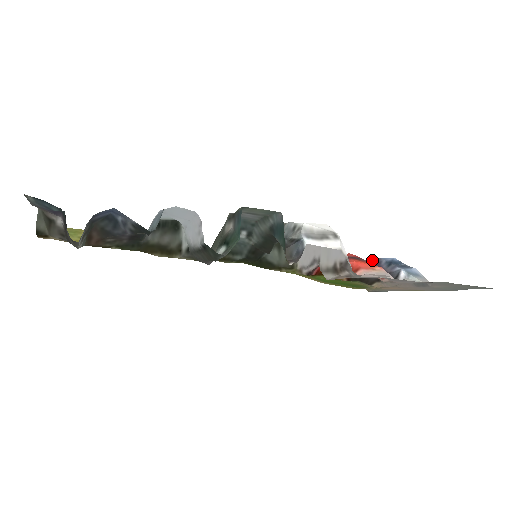
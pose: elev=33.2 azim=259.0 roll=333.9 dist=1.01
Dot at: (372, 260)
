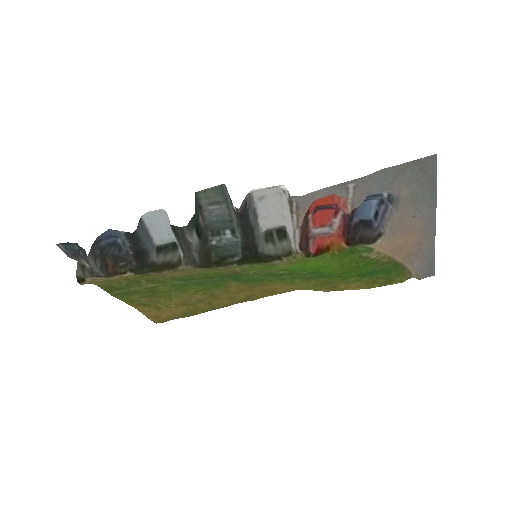
Dot at: (353, 213)
